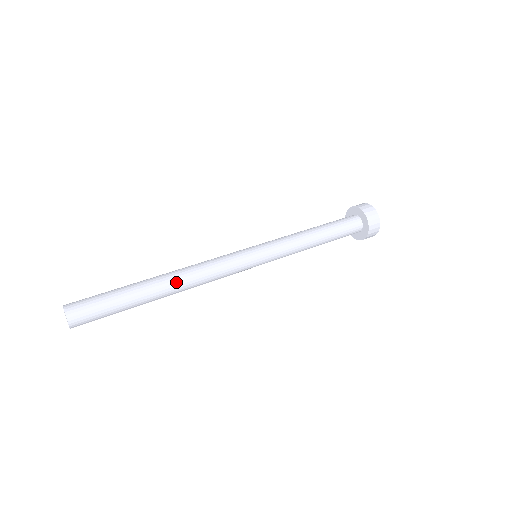
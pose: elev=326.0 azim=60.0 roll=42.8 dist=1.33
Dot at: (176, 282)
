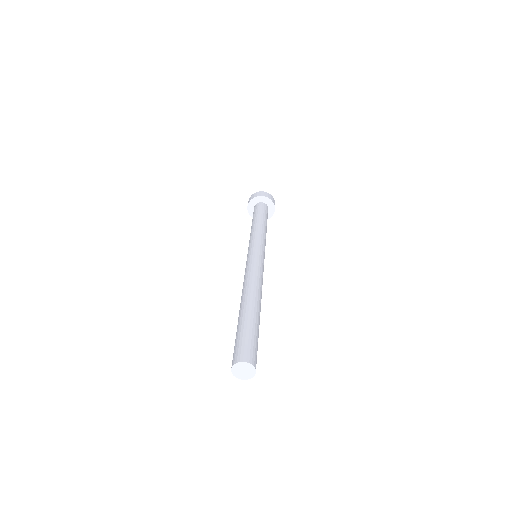
Dot at: (255, 294)
